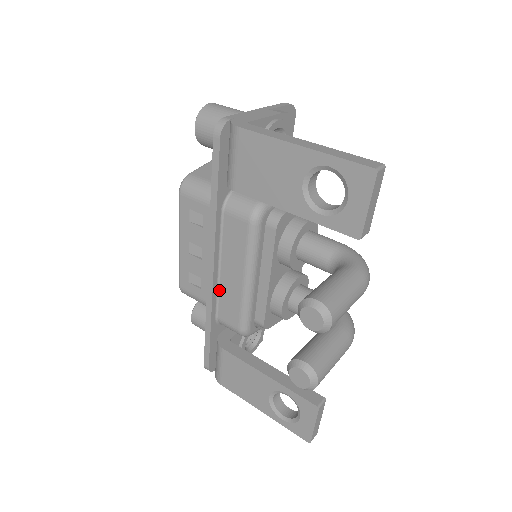
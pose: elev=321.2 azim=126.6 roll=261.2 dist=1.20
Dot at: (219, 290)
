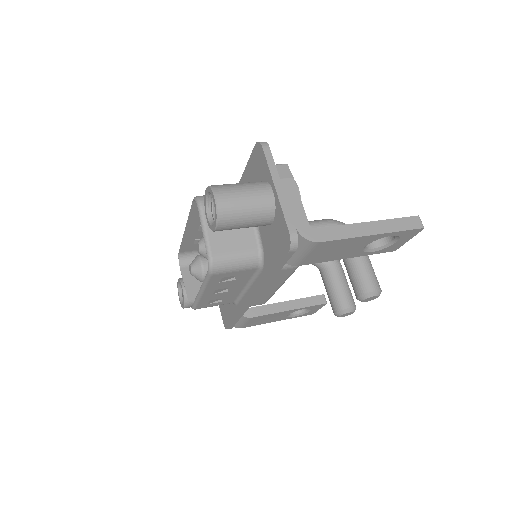
Dot at: occluded
